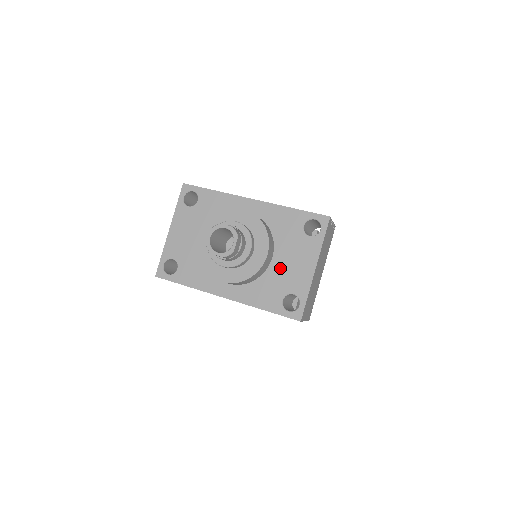
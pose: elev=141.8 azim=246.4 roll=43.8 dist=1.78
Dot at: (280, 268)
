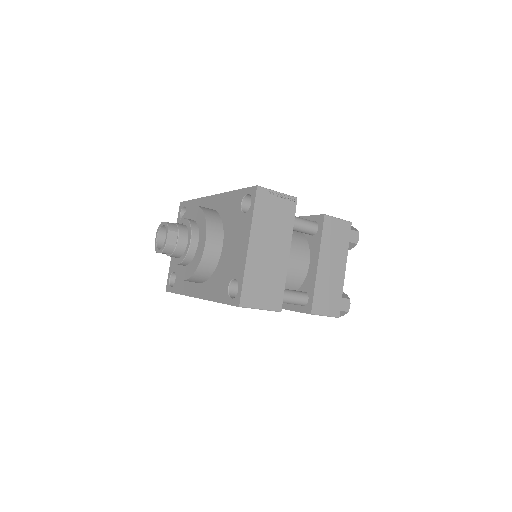
Dot at: (227, 255)
